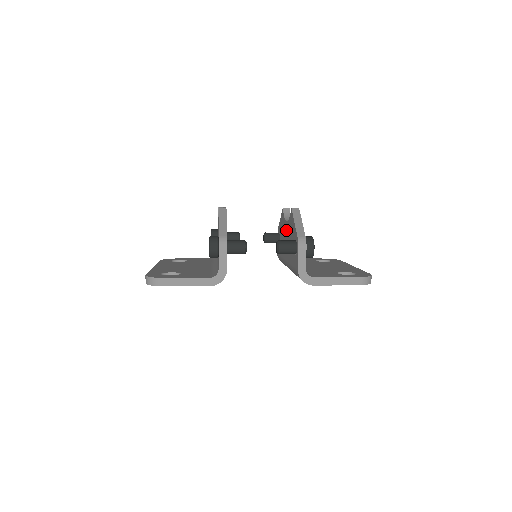
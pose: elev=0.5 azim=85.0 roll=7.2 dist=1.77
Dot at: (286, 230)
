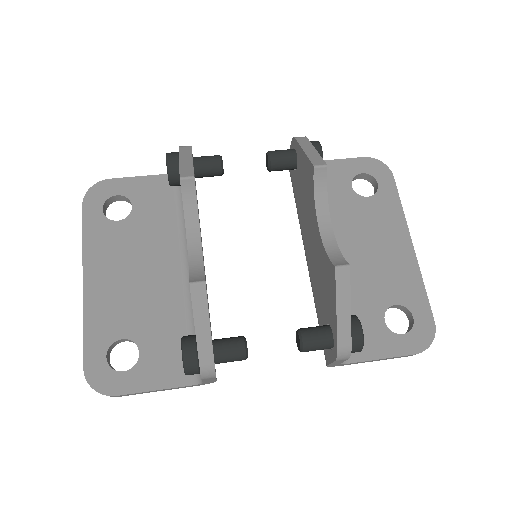
Dot at: (314, 234)
